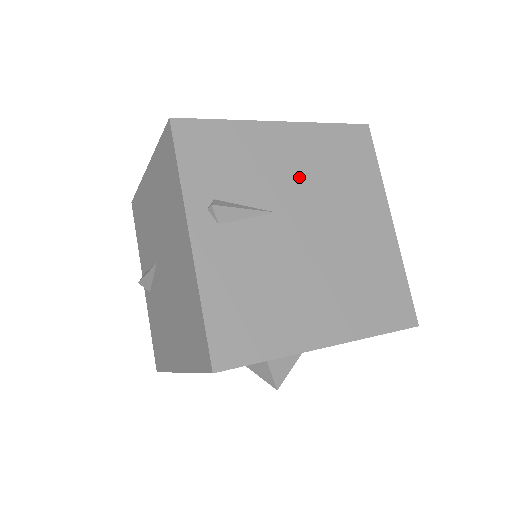
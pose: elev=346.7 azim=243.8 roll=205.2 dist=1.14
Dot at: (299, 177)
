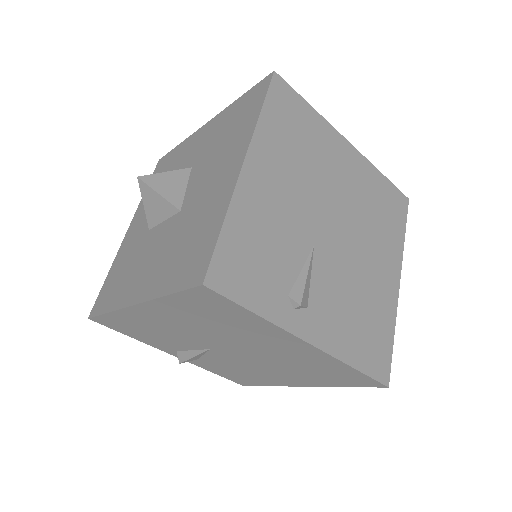
Dot at: (295, 194)
